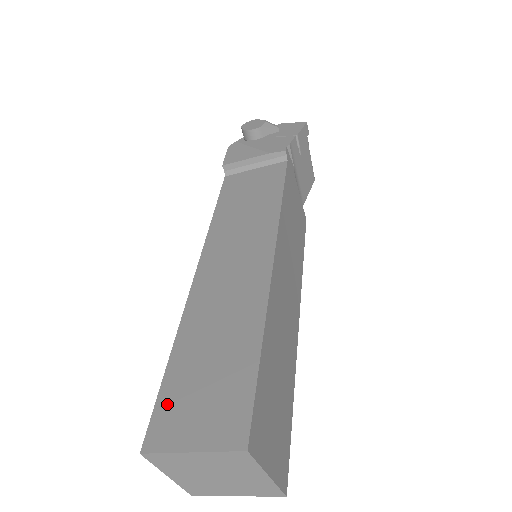
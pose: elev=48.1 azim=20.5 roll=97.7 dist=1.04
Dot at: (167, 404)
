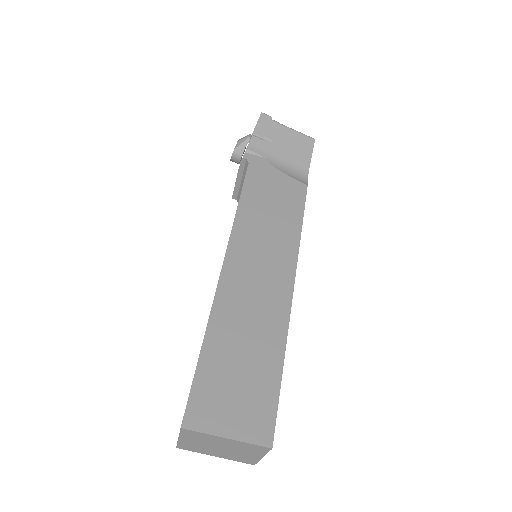
Dot at: occluded
